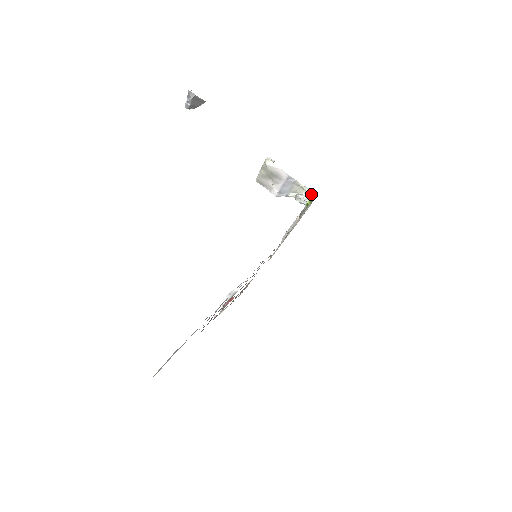
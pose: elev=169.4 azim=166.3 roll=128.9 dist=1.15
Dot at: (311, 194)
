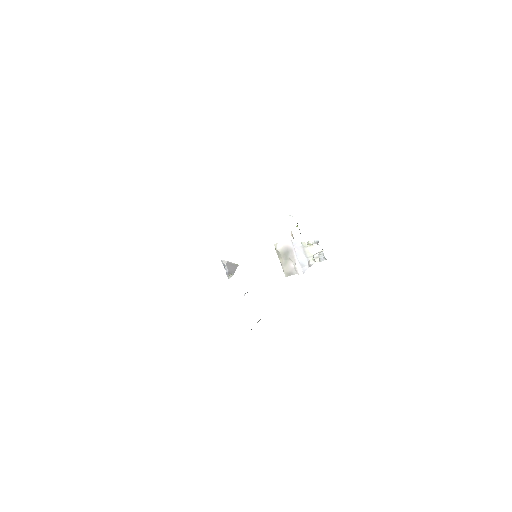
Dot at: (317, 242)
